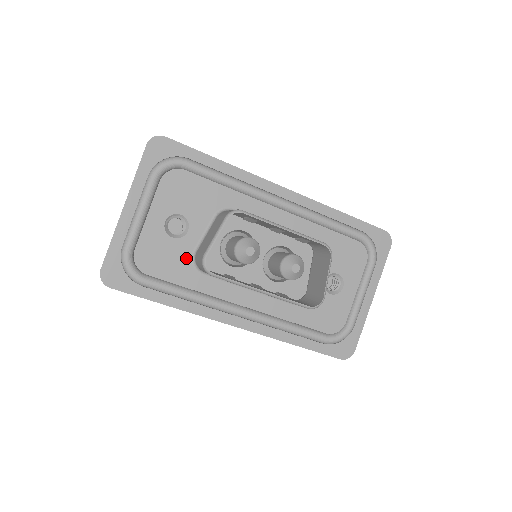
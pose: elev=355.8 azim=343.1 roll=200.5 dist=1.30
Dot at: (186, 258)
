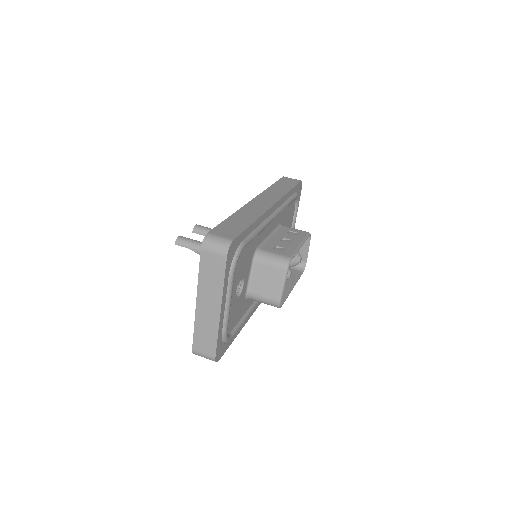
Dot at: (243, 300)
